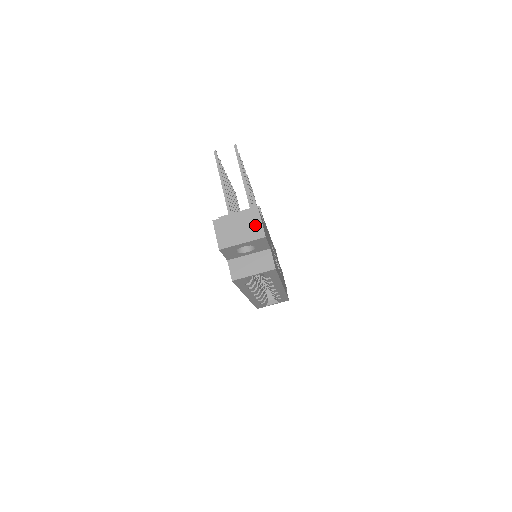
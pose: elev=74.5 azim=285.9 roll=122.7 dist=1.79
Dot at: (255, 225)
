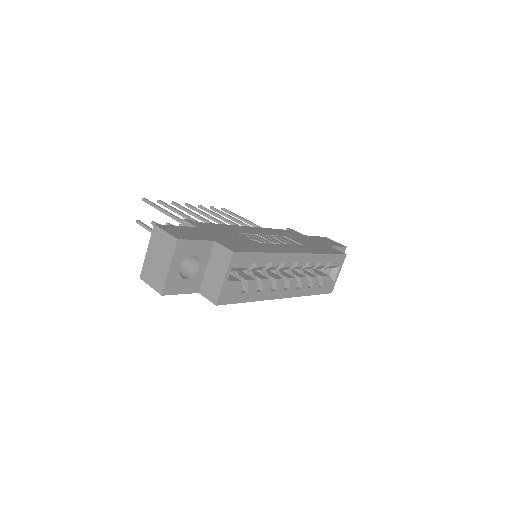
Dot at: (164, 241)
